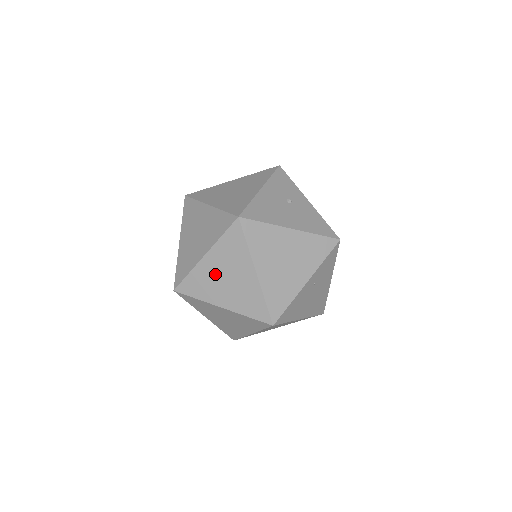
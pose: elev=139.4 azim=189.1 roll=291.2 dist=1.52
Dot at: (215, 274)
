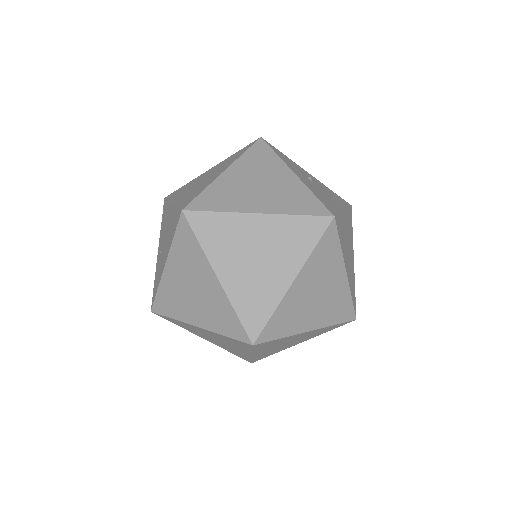
Dot at: (305, 297)
